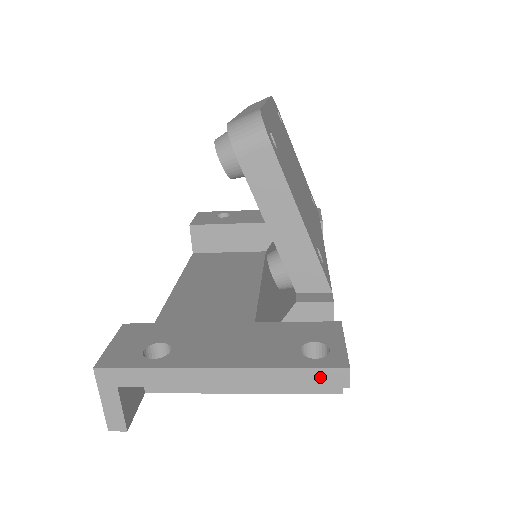
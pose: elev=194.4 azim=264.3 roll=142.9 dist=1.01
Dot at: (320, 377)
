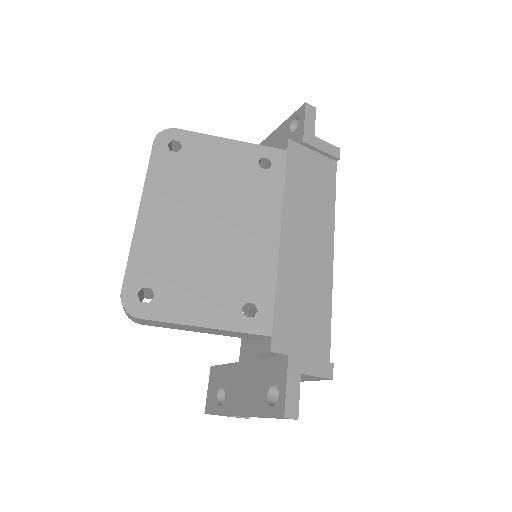
Dot at: (279, 418)
